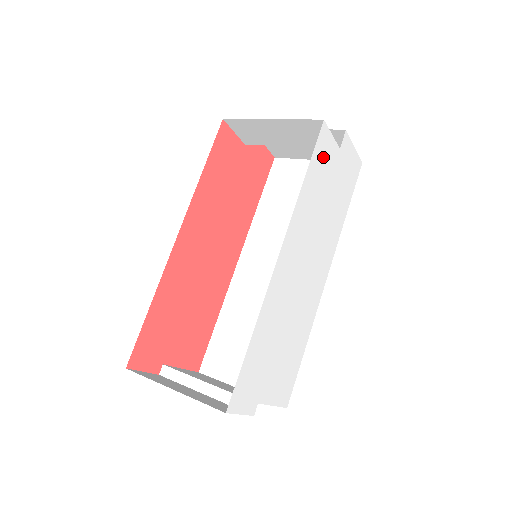
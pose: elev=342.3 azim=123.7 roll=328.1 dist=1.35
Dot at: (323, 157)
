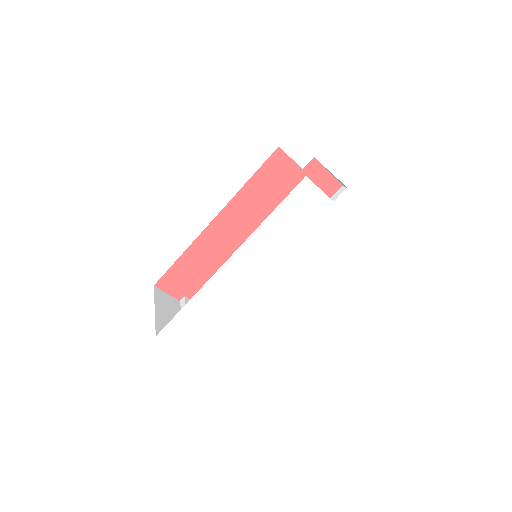
Dot at: (302, 204)
